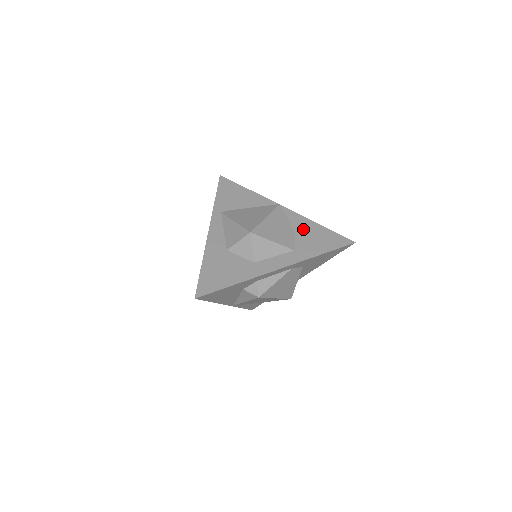
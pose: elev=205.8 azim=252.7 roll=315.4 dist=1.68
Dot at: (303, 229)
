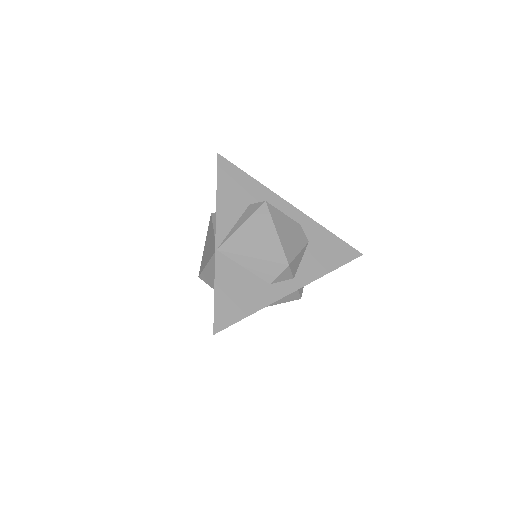
Dot at: occluded
